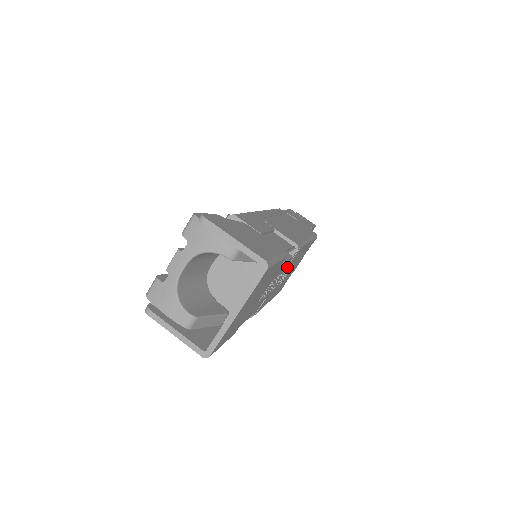
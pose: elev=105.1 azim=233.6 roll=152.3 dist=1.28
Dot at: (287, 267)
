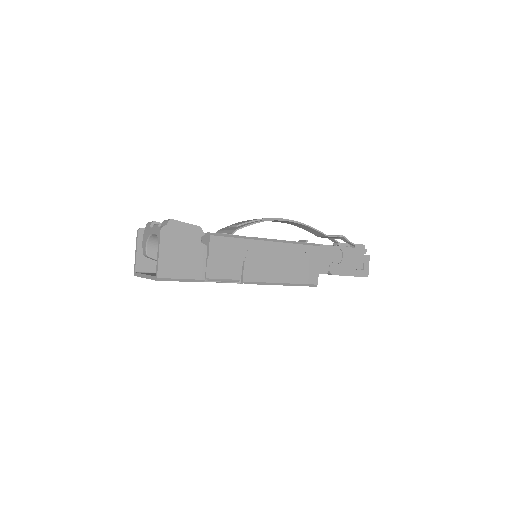
Dot at: occluded
